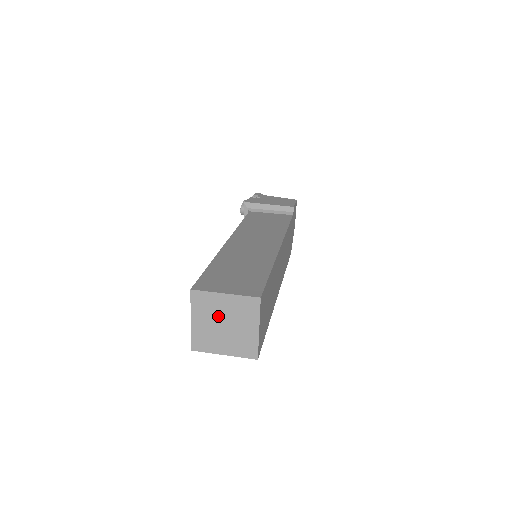
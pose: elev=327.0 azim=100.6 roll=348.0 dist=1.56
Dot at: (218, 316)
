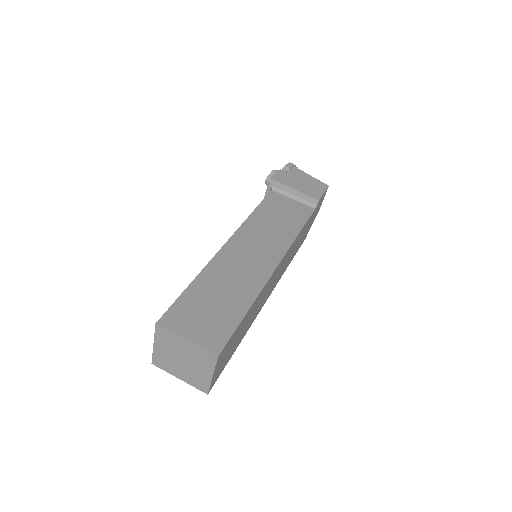
Dot at: (178, 352)
